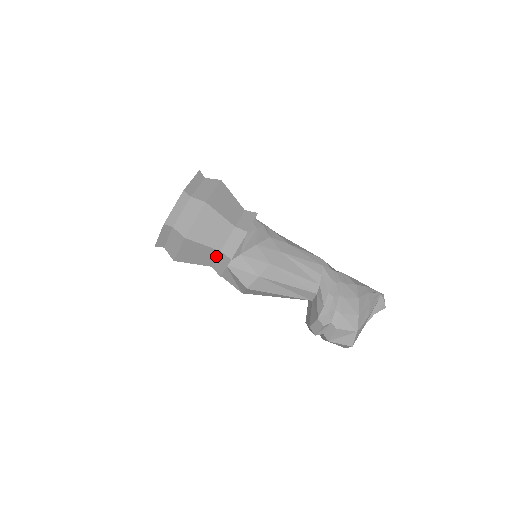
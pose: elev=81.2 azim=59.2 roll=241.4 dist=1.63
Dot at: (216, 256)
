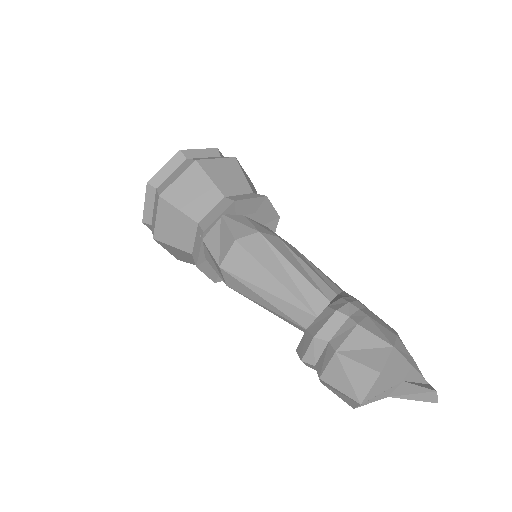
Dot at: (214, 205)
